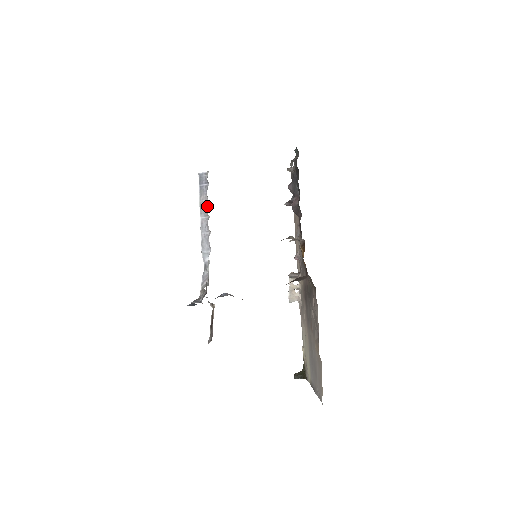
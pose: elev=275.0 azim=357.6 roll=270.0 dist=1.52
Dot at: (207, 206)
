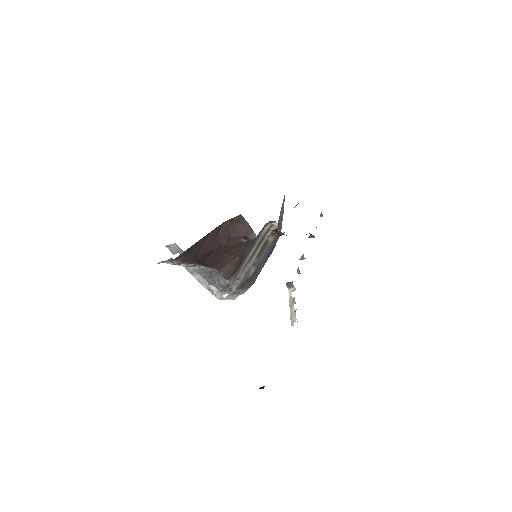
Dot at: occluded
